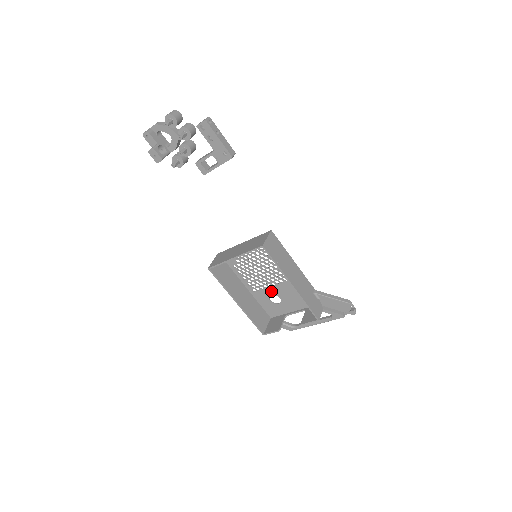
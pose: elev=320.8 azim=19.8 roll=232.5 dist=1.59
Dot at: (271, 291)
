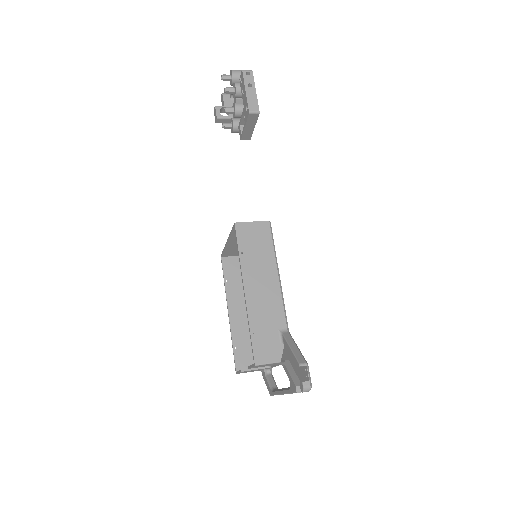
Dot at: occluded
